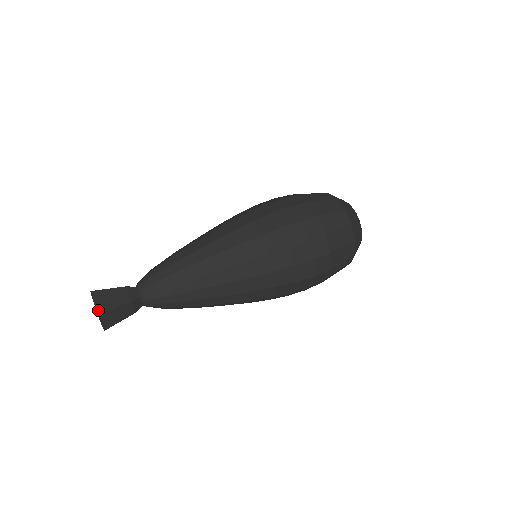
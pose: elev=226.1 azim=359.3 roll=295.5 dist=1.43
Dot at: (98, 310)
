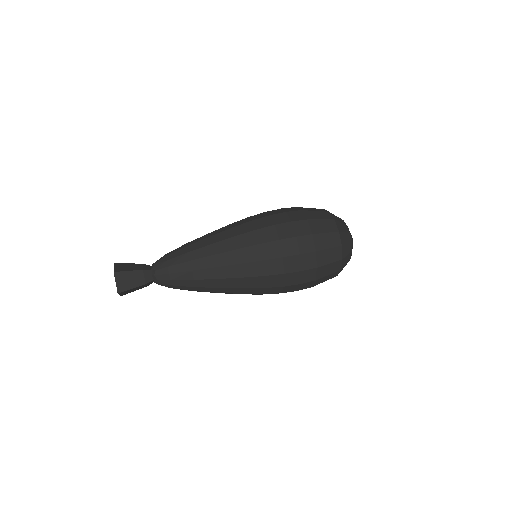
Dot at: (115, 270)
